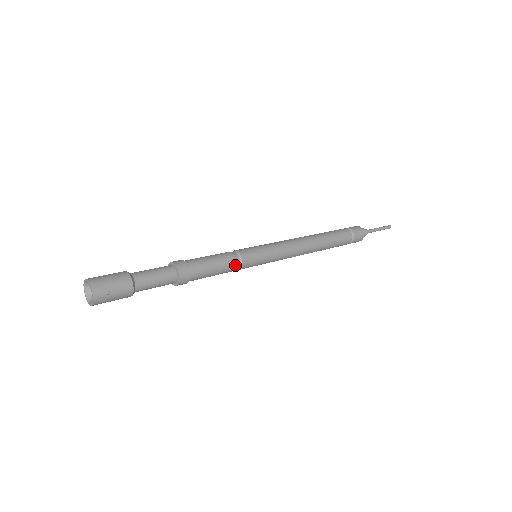
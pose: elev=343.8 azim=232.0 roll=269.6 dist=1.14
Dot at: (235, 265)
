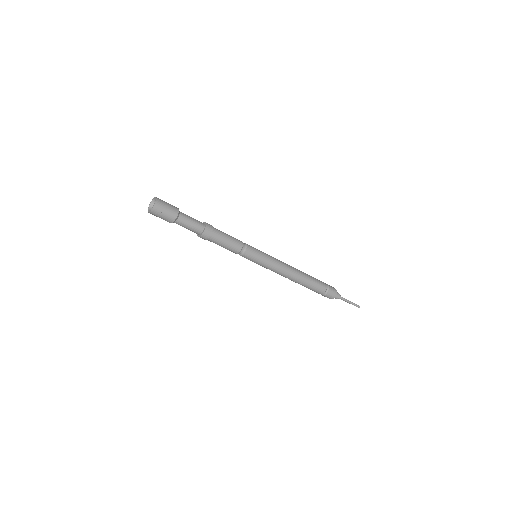
Dot at: (240, 250)
